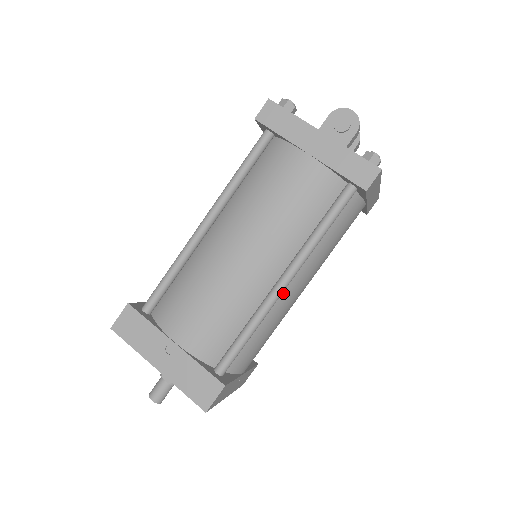
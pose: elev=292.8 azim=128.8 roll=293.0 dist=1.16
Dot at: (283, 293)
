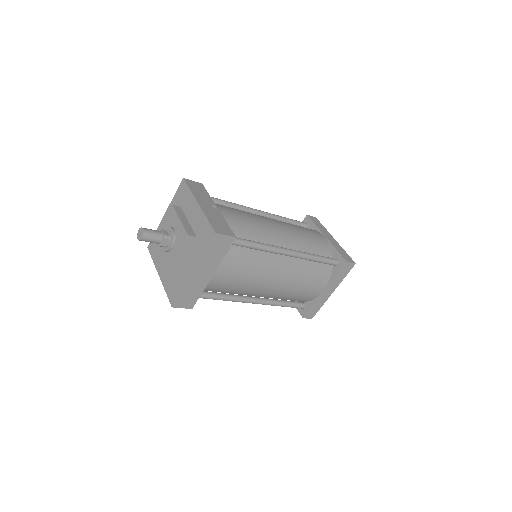
Dot at: (277, 260)
